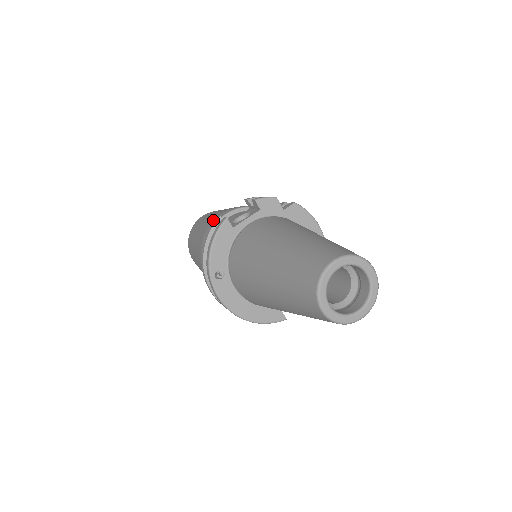
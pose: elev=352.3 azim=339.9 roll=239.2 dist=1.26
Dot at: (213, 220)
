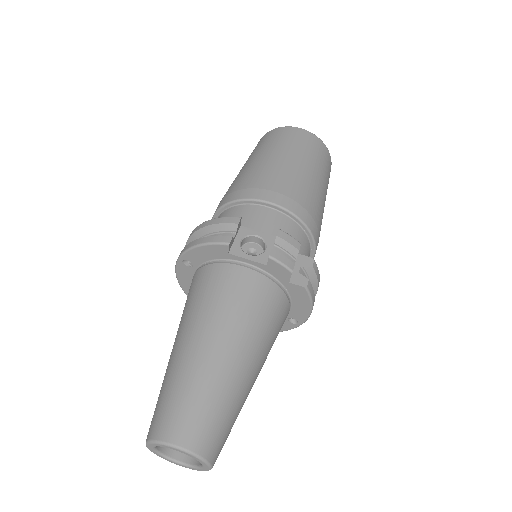
Dot at: (260, 188)
